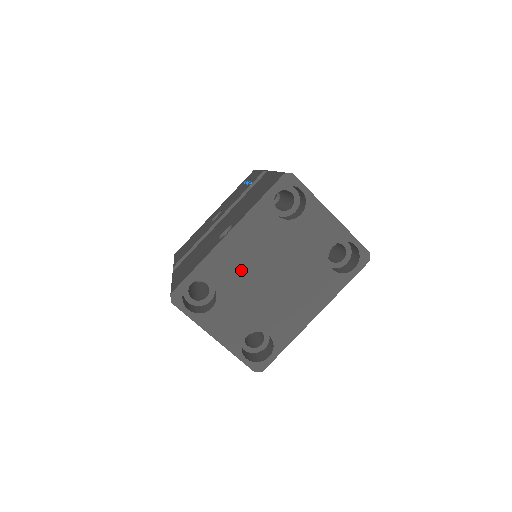
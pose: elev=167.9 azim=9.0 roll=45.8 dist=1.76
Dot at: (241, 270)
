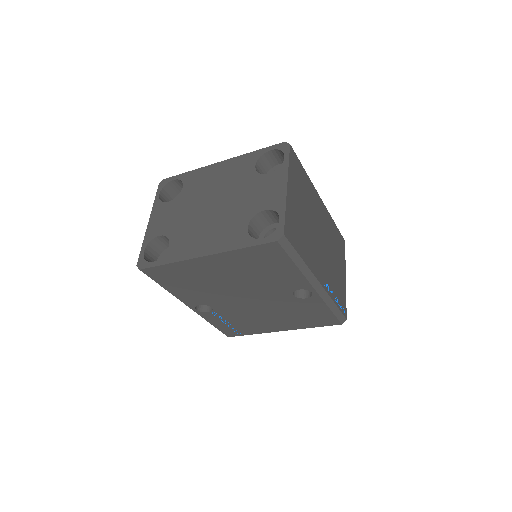
Dot at: (204, 189)
